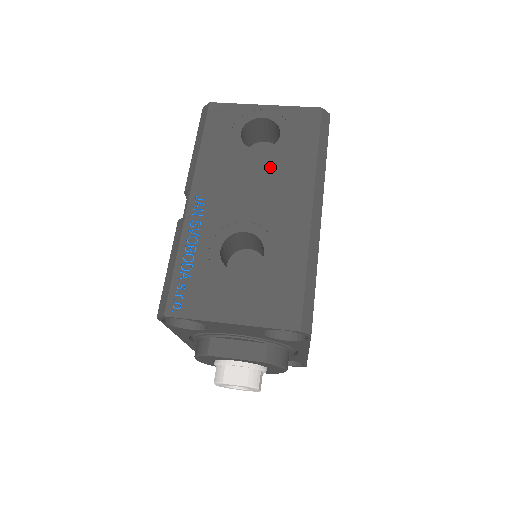
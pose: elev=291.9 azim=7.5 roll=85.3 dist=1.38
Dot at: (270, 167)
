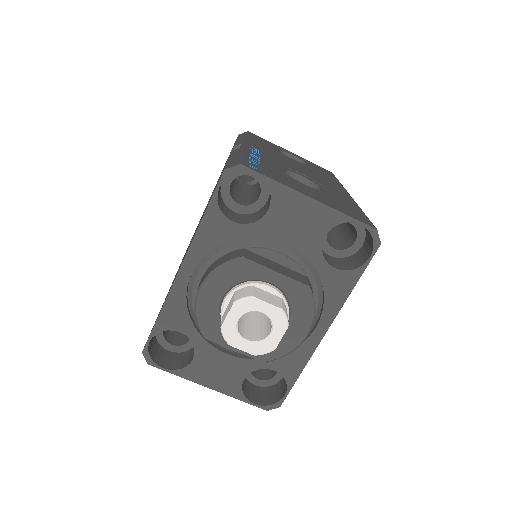
Dot at: (307, 168)
